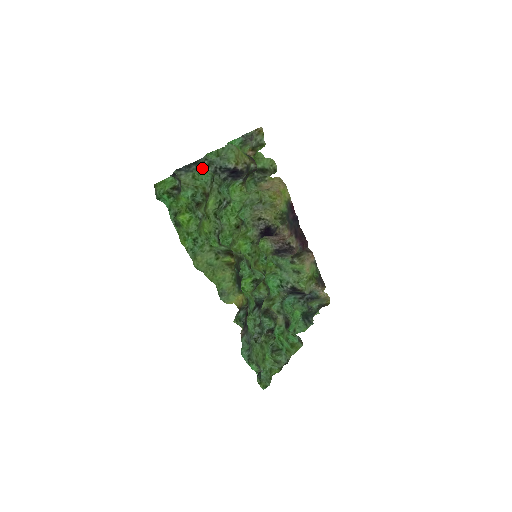
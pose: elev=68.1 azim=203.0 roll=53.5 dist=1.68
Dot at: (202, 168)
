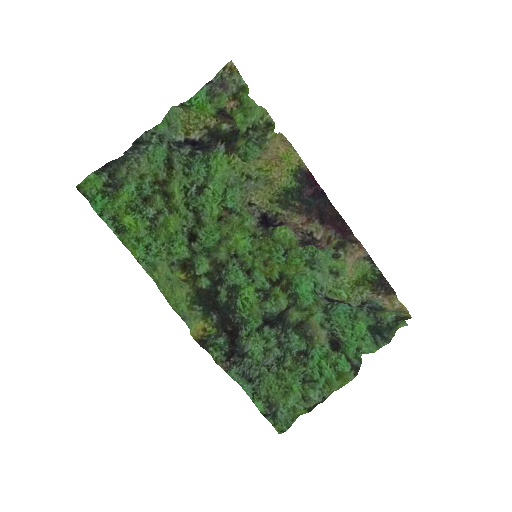
Dot at: (157, 145)
